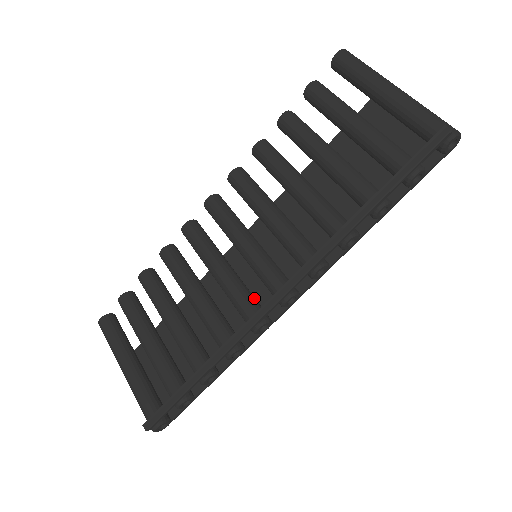
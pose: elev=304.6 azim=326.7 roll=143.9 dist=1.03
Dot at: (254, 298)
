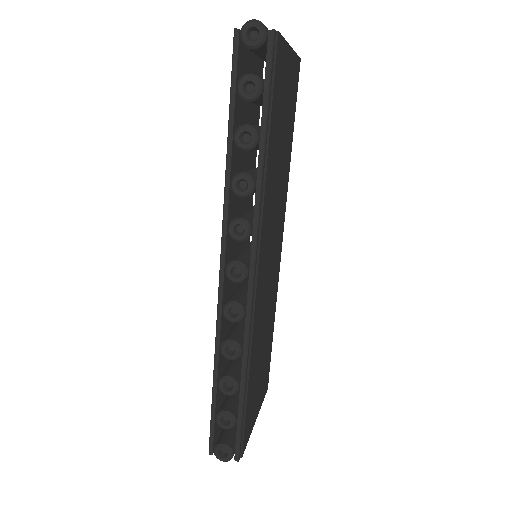
Dot at: (242, 291)
